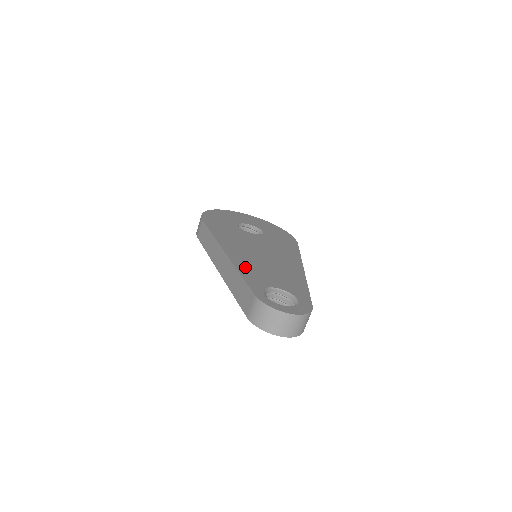
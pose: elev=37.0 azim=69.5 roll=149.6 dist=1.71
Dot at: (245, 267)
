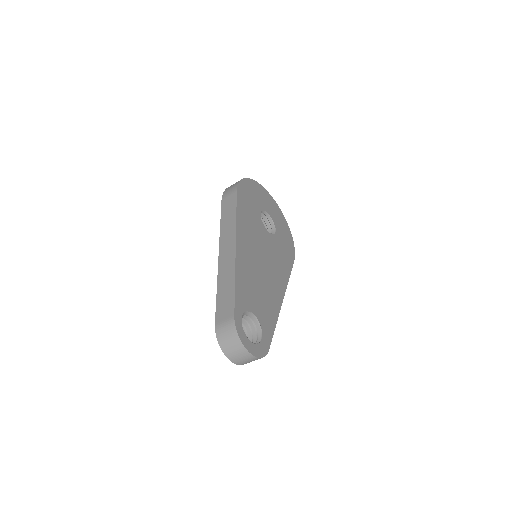
Dot at: (242, 275)
